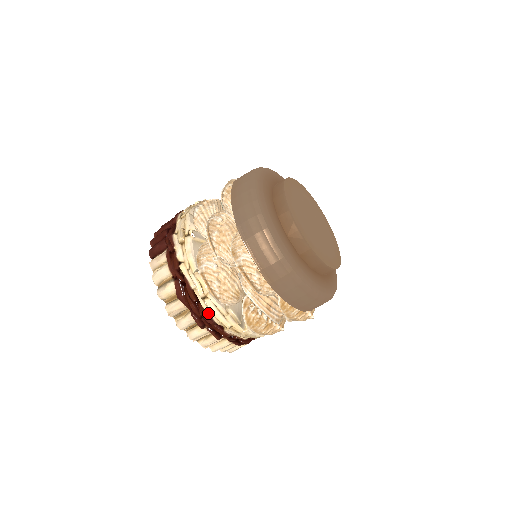
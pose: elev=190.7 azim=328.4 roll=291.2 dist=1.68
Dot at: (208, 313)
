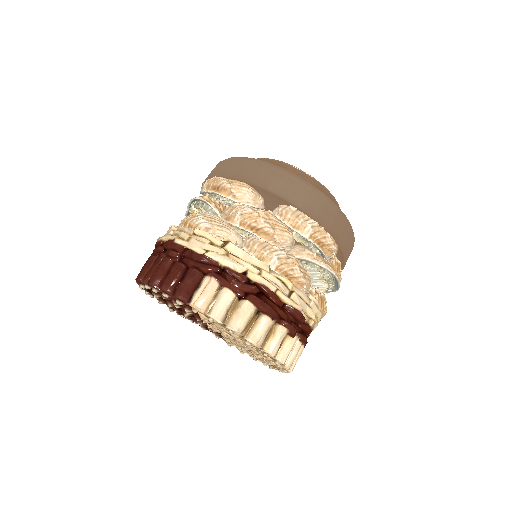
Dot at: (299, 310)
